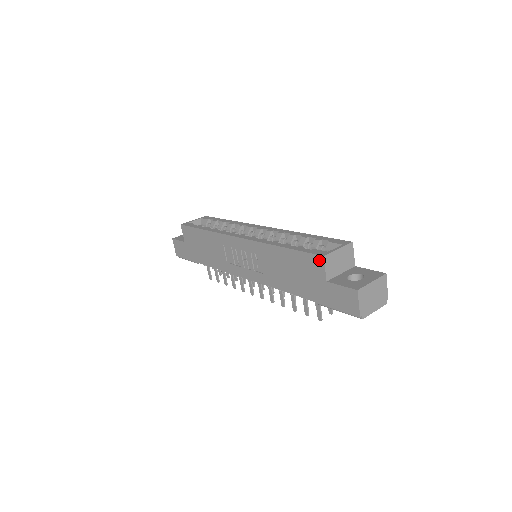
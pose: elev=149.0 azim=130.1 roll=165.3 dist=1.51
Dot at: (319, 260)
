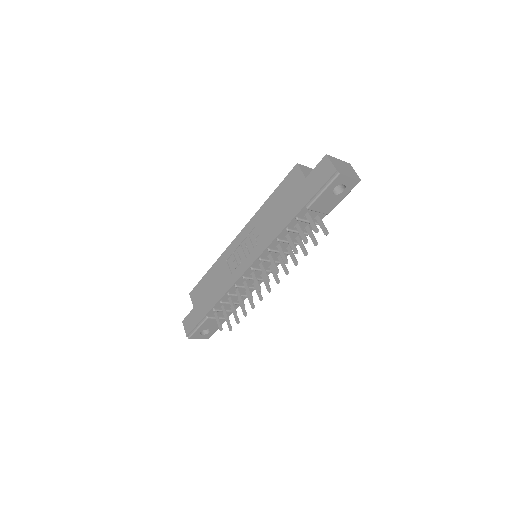
Dot at: (295, 170)
